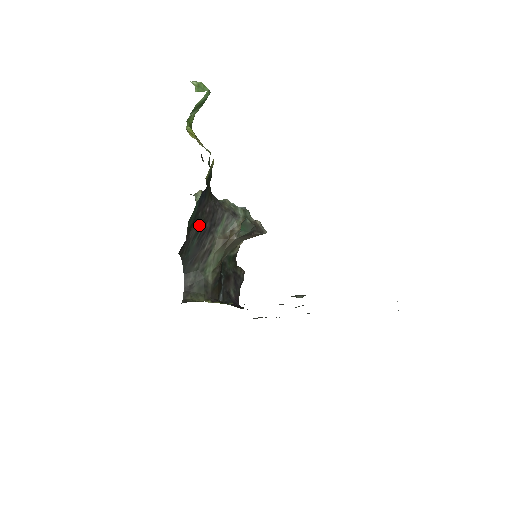
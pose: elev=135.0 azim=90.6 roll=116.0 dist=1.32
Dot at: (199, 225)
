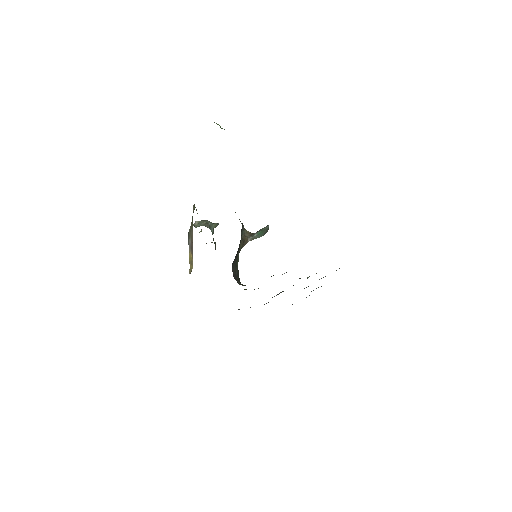
Dot at: occluded
